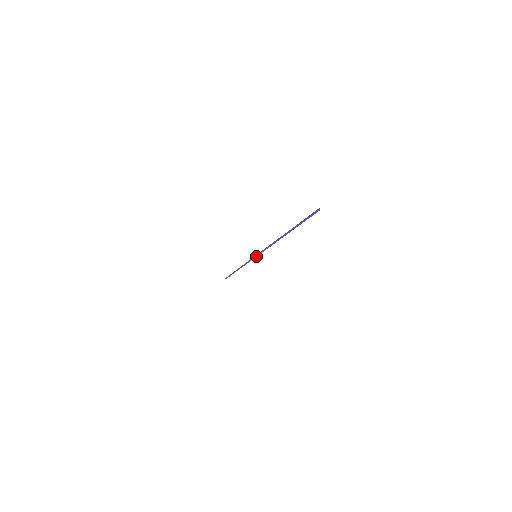
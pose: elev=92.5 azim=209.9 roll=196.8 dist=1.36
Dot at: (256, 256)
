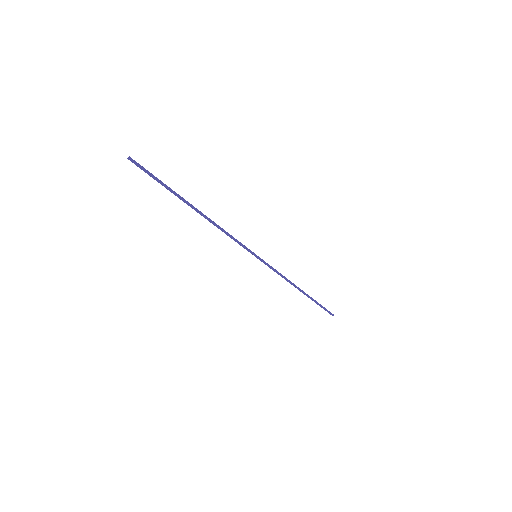
Dot at: occluded
